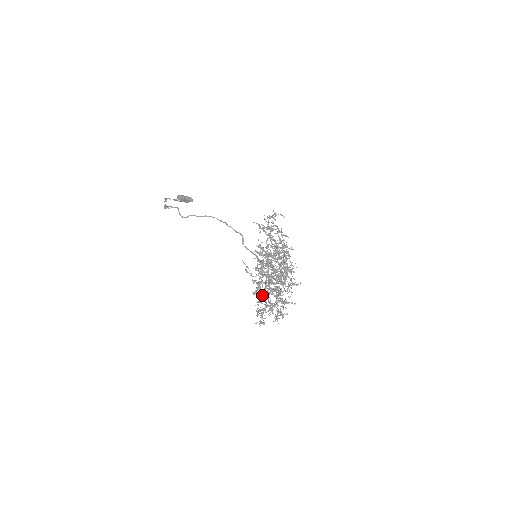
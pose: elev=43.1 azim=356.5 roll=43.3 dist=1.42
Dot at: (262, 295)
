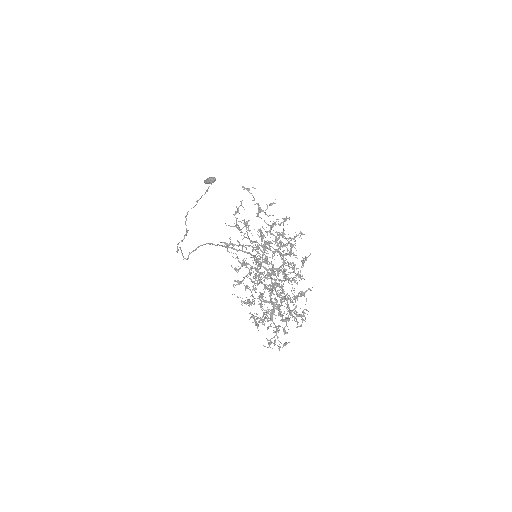
Dot at: occluded
